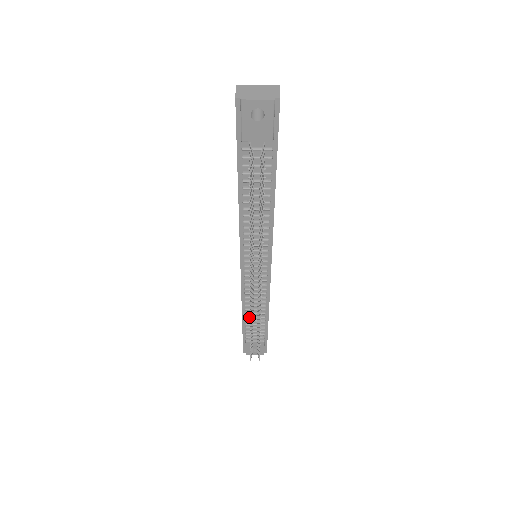
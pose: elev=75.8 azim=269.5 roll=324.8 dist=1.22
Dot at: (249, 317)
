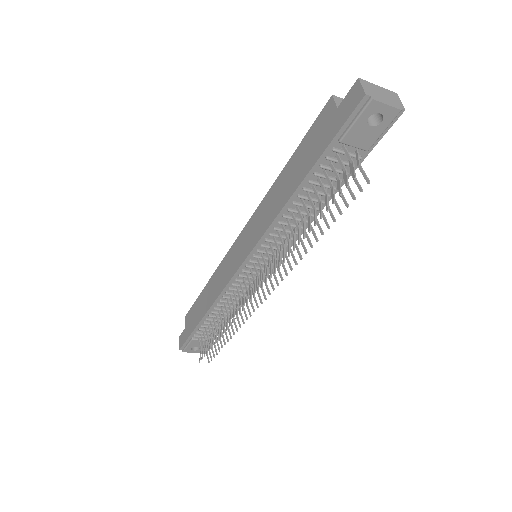
Dot at: (213, 316)
